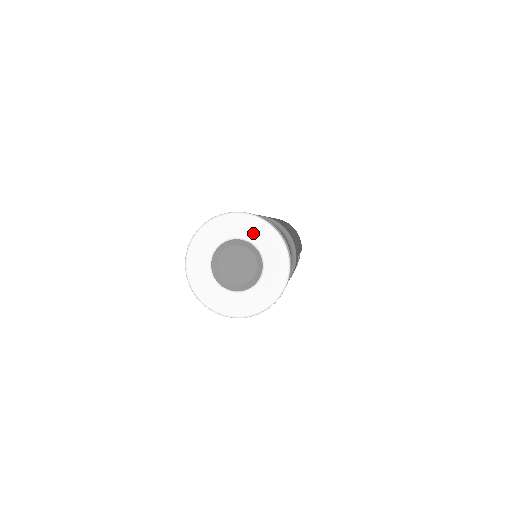
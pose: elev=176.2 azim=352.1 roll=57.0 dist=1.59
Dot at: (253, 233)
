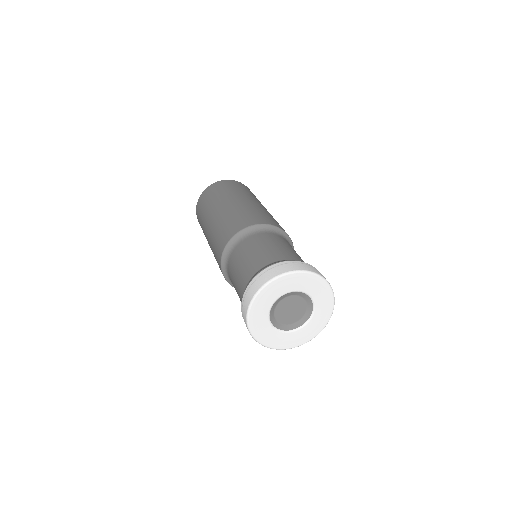
Dot at: (300, 285)
